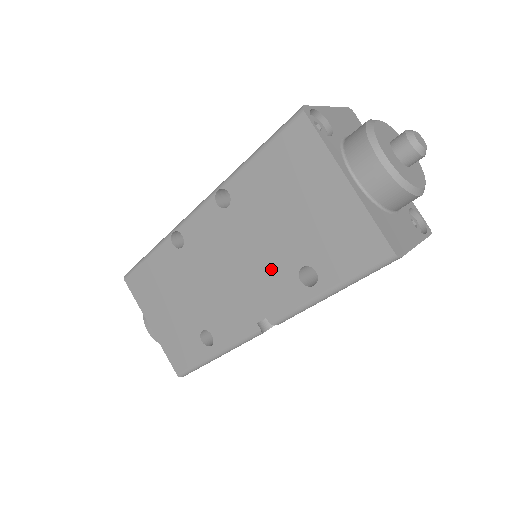
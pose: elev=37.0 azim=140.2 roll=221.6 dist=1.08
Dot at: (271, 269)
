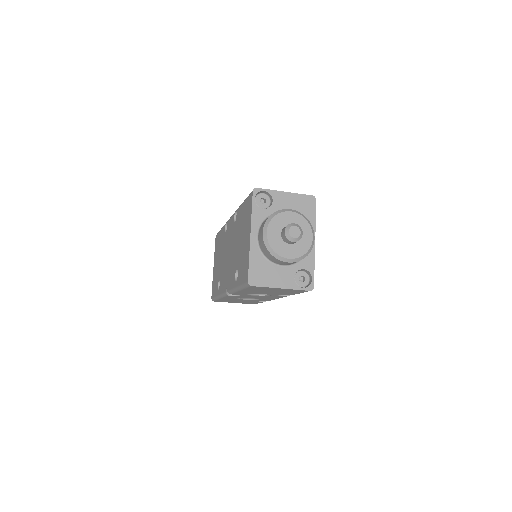
Dot at: (233, 263)
